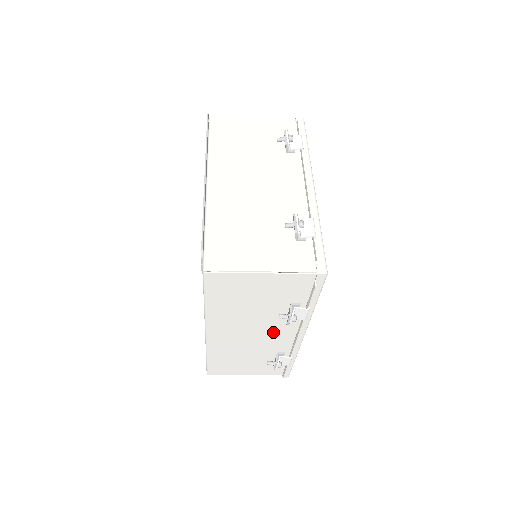
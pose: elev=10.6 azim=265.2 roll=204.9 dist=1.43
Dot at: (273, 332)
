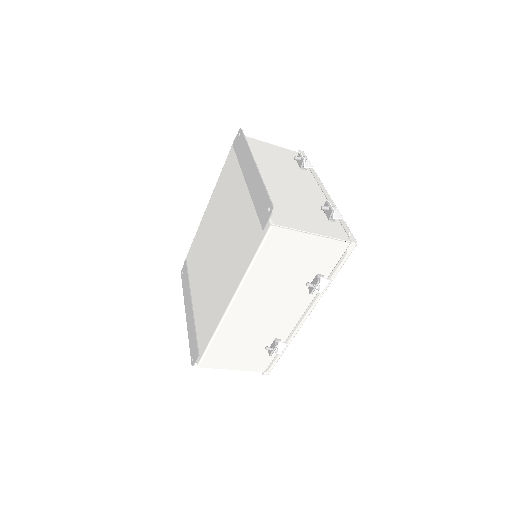
Dot at: (285, 310)
